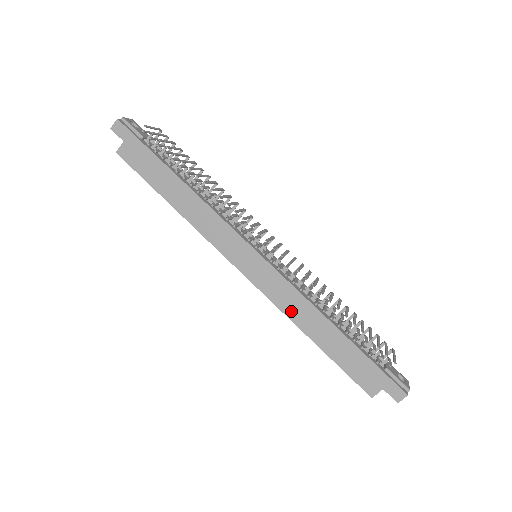
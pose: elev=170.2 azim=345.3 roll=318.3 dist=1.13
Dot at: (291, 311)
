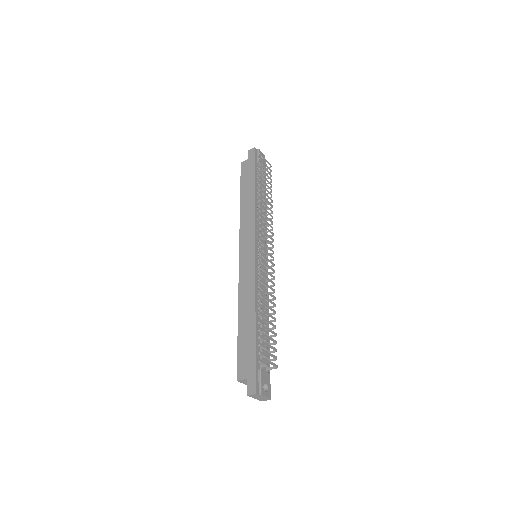
Dot at: (243, 294)
